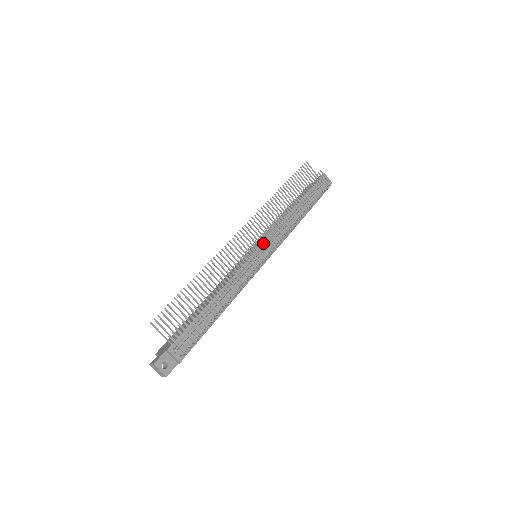
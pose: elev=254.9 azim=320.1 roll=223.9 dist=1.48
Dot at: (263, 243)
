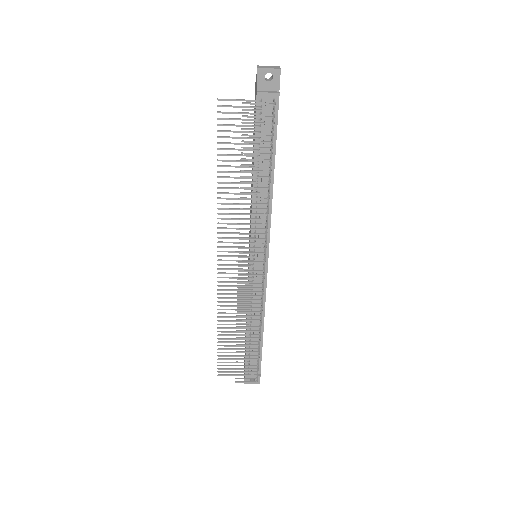
Dot at: (247, 266)
